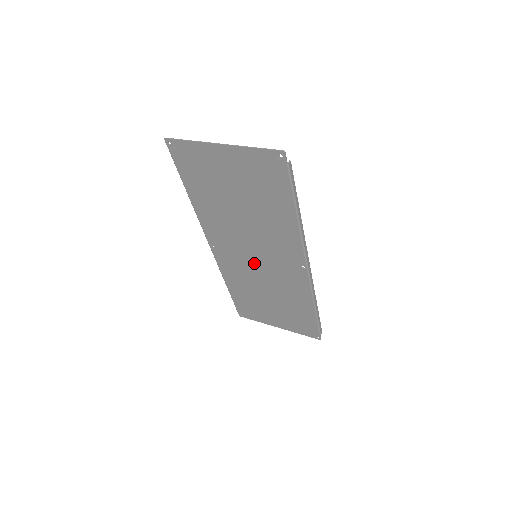
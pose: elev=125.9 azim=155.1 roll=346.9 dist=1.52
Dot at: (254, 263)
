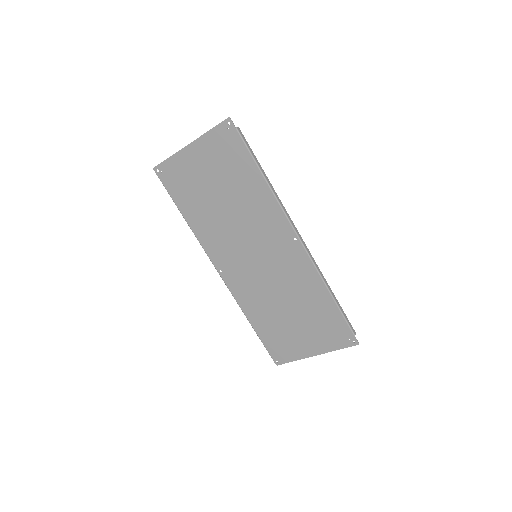
Dot at: (258, 267)
